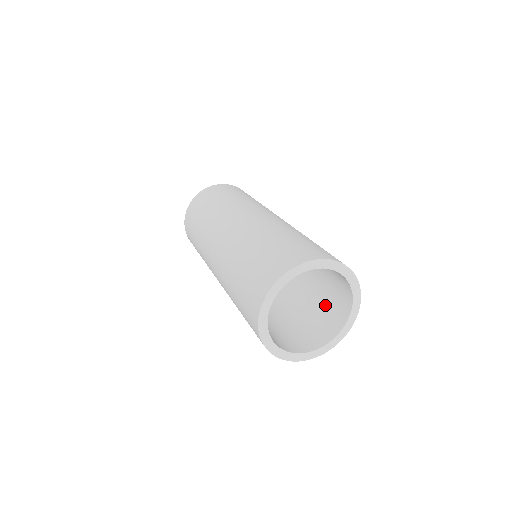
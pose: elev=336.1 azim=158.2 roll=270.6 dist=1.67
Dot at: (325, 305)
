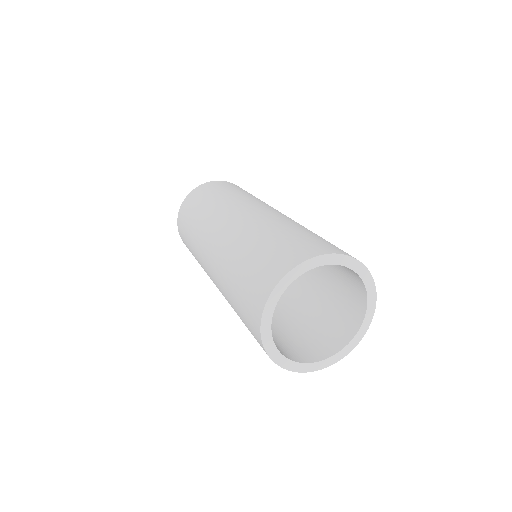
Dot at: (310, 333)
